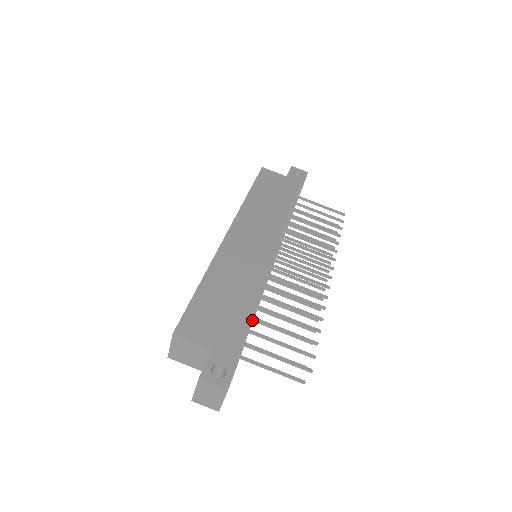
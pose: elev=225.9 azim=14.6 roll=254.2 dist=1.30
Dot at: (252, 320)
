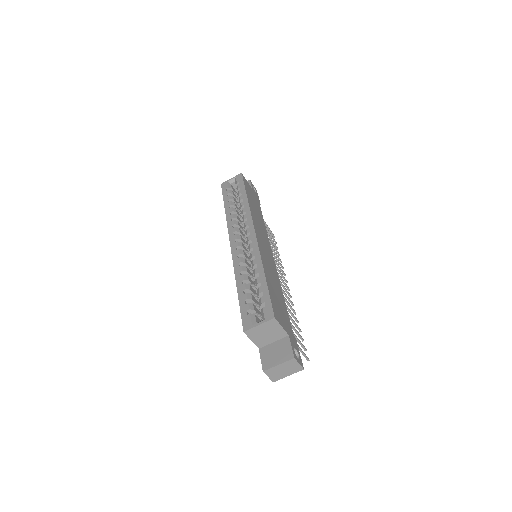
Dot at: occluded
